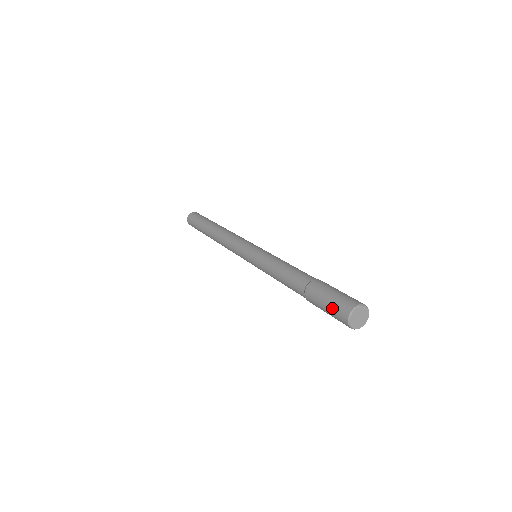
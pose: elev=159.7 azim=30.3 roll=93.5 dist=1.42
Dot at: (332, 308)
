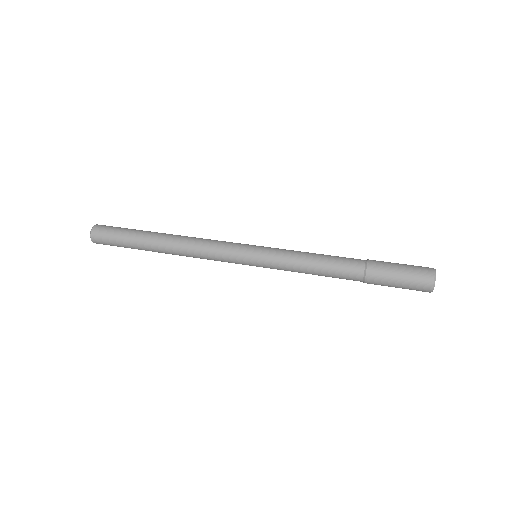
Dot at: (411, 274)
